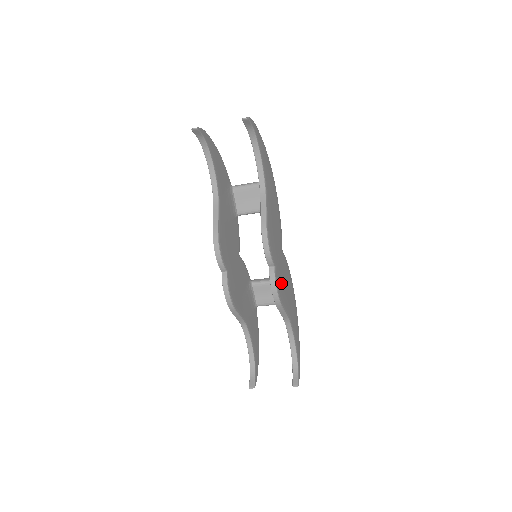
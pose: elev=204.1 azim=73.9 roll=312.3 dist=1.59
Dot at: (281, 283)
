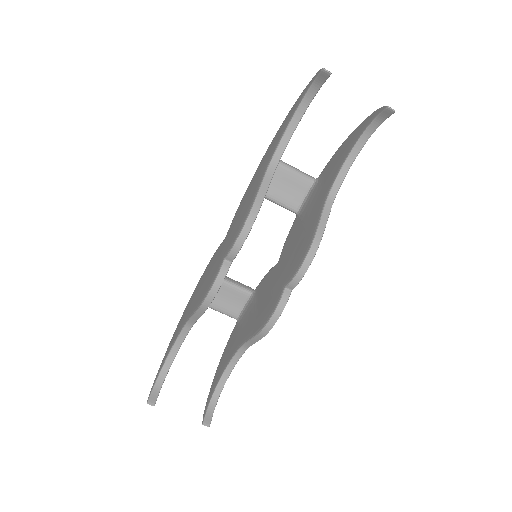
Dot at: occluded
